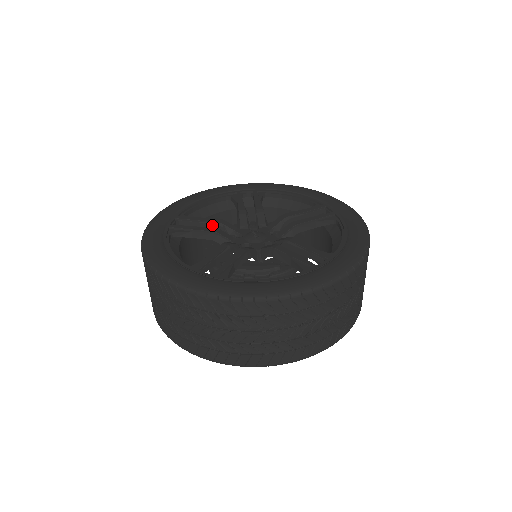
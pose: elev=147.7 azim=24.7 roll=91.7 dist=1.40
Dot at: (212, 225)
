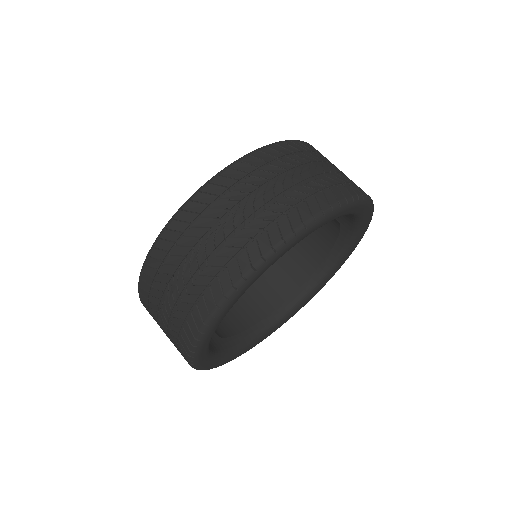
Dot at: occluded
